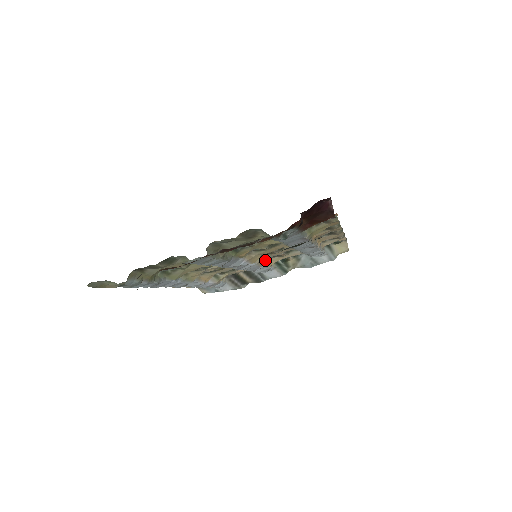
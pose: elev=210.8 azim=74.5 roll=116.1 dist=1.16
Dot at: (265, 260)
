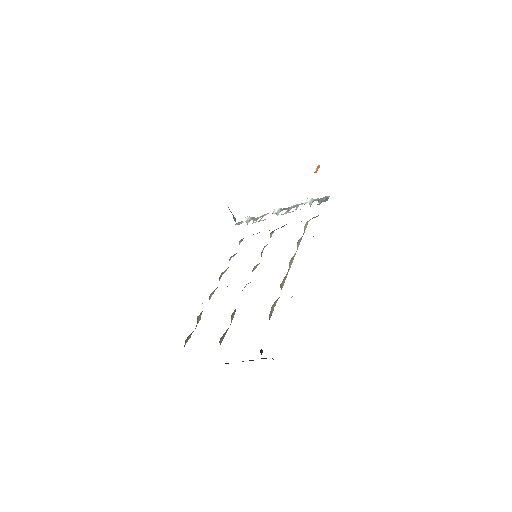
Dot at: occluded
